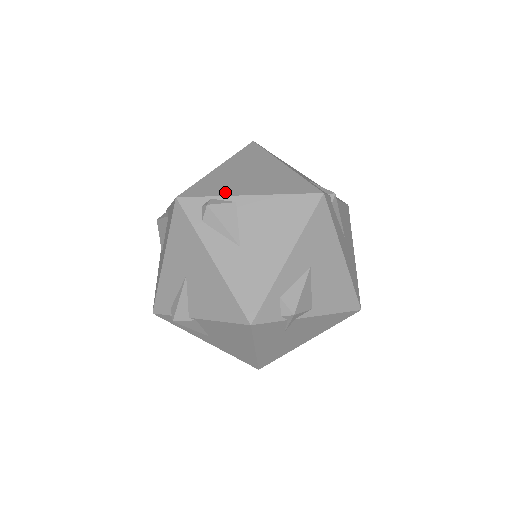
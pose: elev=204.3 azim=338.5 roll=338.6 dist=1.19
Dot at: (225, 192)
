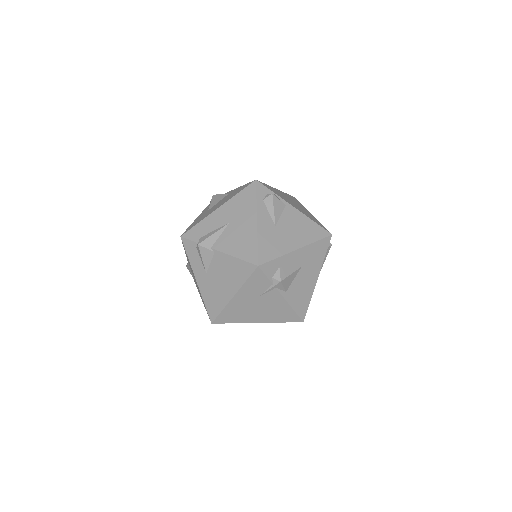
Dot at: (282, 197)
